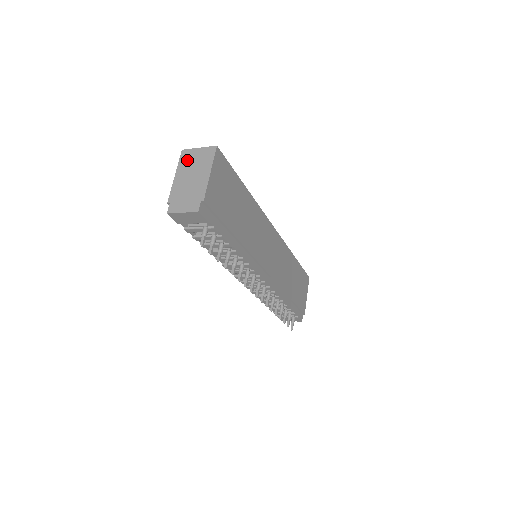
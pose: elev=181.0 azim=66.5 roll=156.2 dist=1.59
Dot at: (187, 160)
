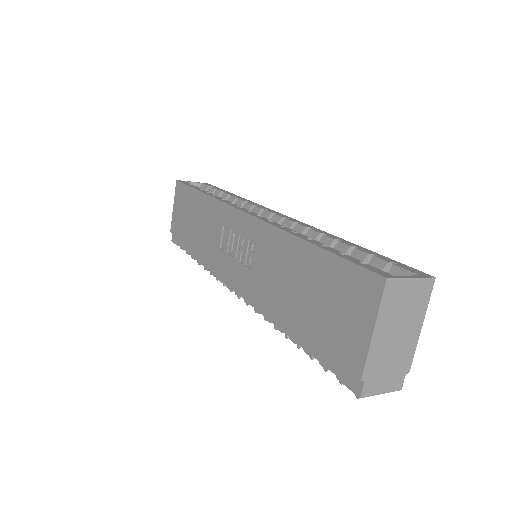
Dot at: (394, 302)
